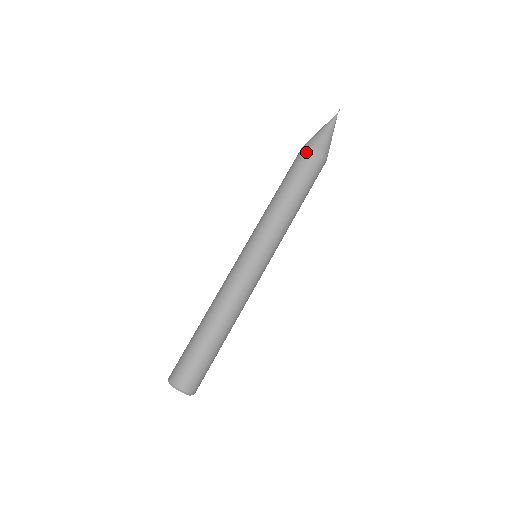
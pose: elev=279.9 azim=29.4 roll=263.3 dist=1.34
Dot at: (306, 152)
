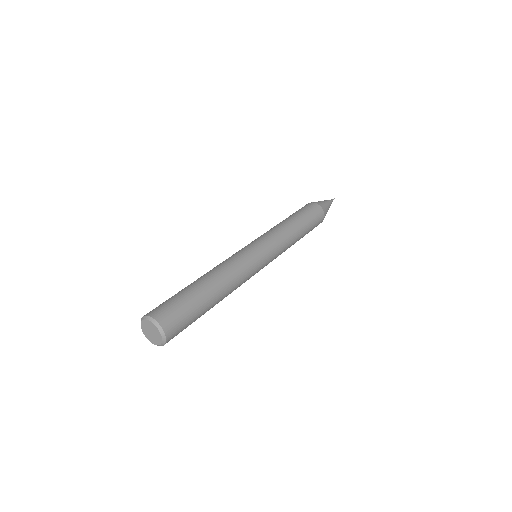
Dot at: occluded
